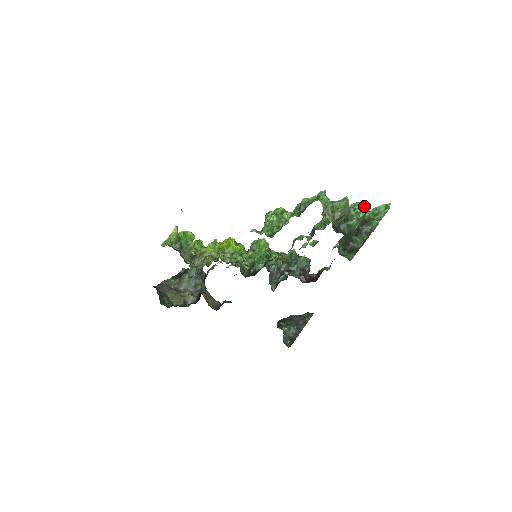
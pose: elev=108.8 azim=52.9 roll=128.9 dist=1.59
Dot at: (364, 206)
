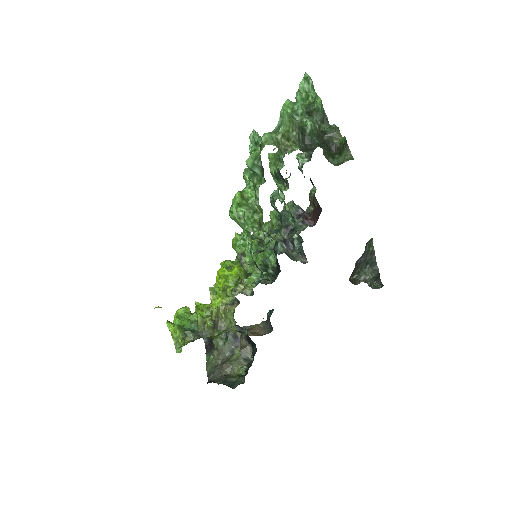
Dot at: (293, 102)
